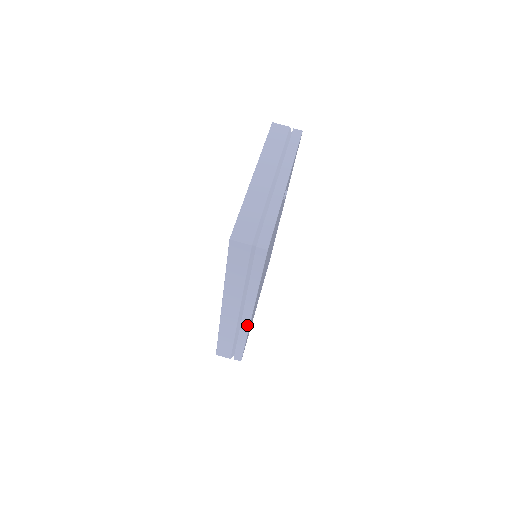
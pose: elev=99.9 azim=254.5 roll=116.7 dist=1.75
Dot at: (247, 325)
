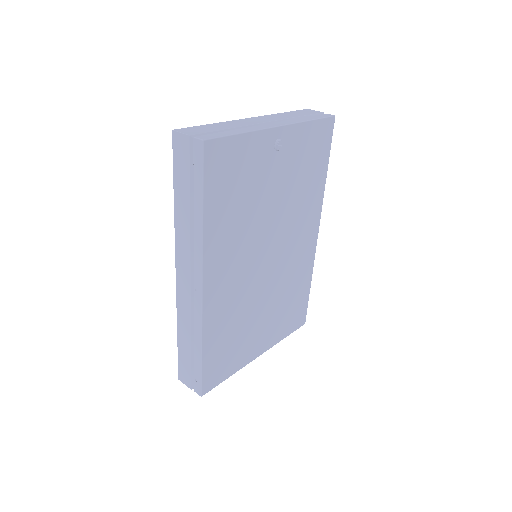
Dot at: (200, 308)
